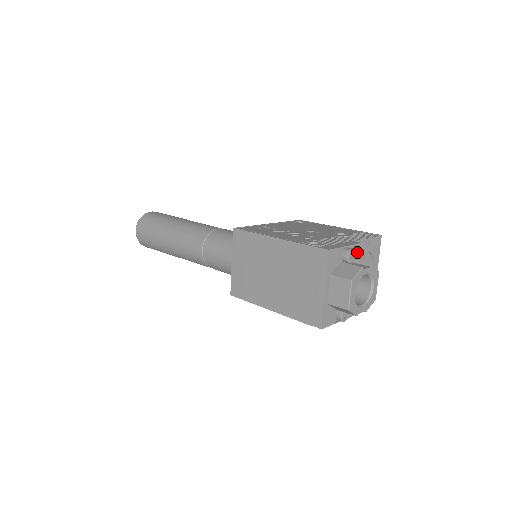
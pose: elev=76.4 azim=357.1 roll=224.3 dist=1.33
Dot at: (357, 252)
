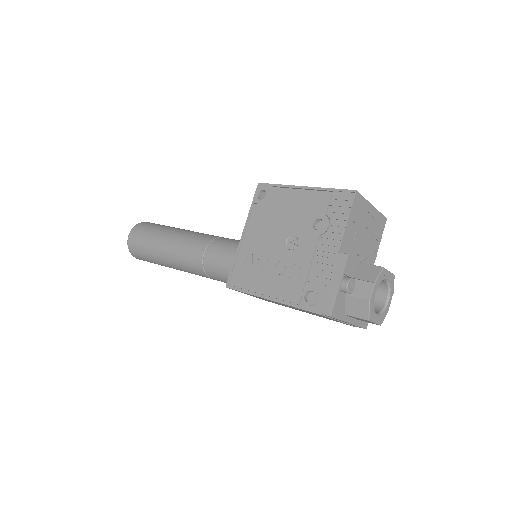
Dot at: (351, 264)
